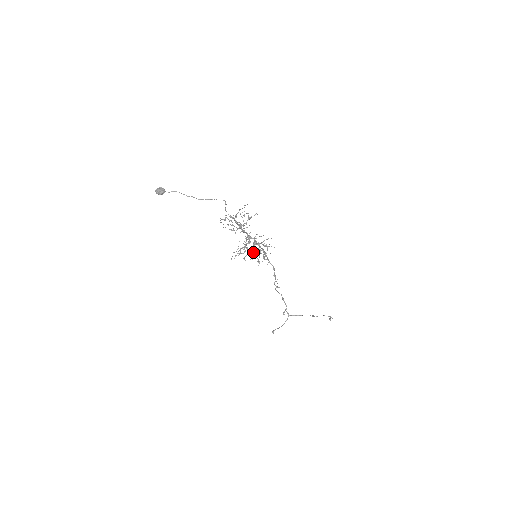
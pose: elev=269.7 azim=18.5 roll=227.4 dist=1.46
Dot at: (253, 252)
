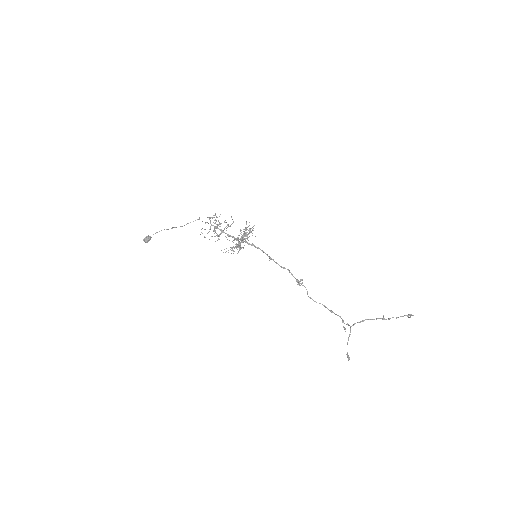
Dot at: (240, 239)
